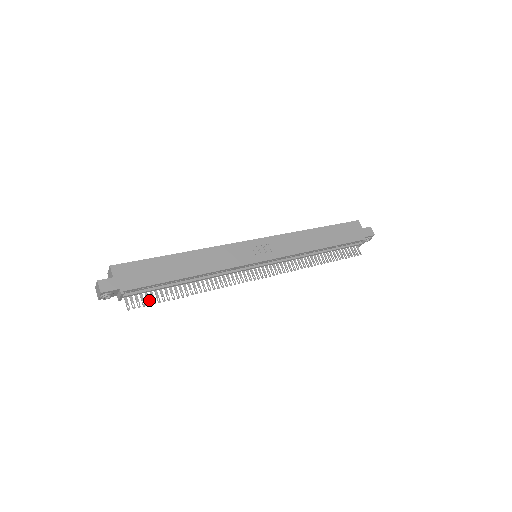
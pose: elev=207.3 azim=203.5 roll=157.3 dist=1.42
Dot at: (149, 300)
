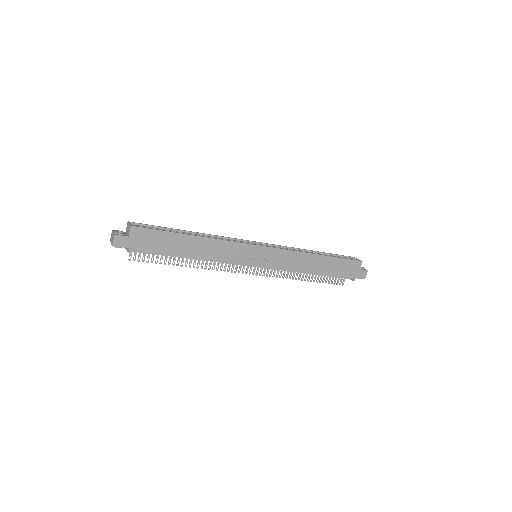
Dot at: (149, 258)
